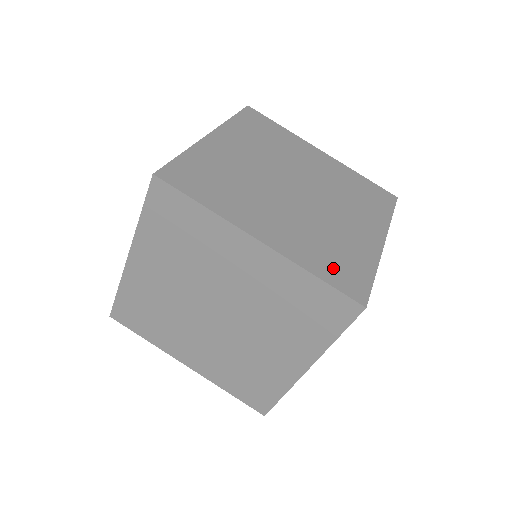
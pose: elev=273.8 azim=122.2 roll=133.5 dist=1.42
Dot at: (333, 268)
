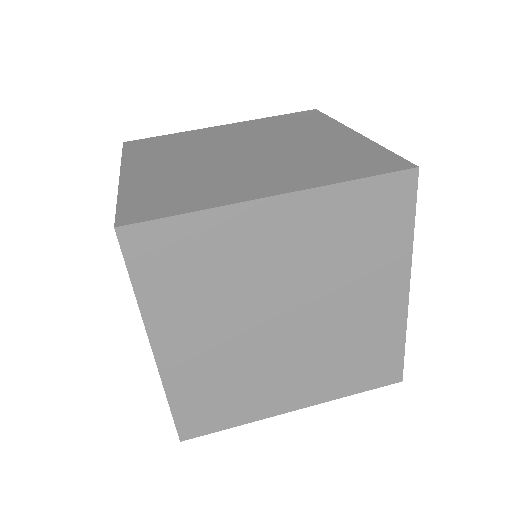
Dot at: (354, 167)
